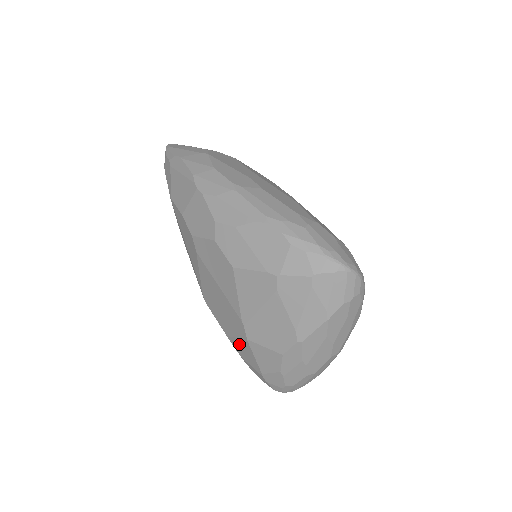
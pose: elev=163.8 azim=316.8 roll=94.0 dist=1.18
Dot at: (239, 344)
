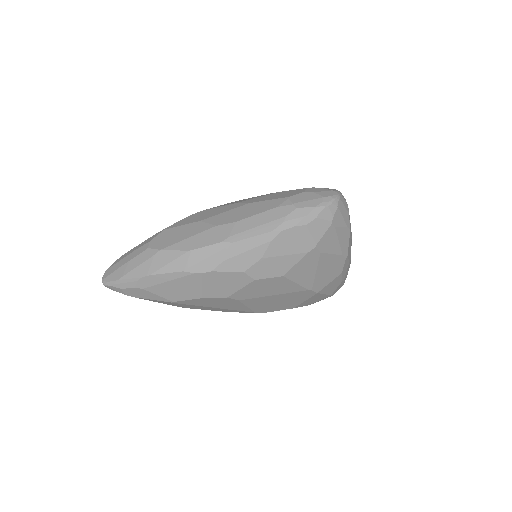
Dot at: (308, 301)
